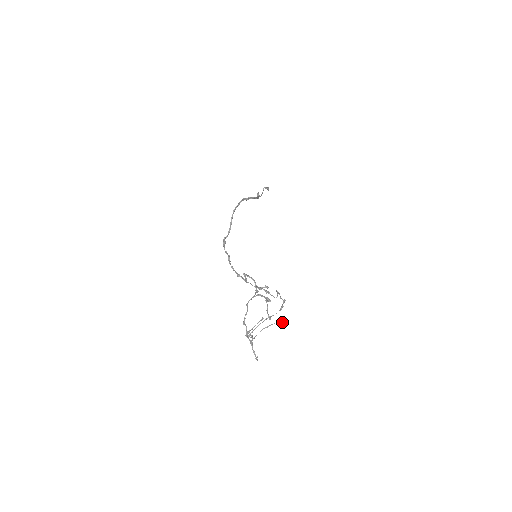
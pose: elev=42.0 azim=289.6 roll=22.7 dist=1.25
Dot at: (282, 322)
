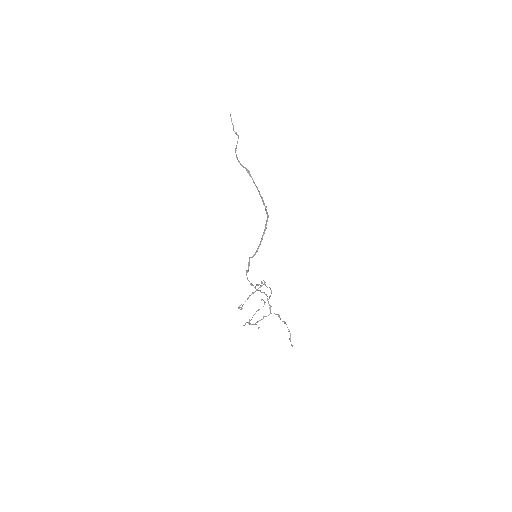
Dot at: occluded
